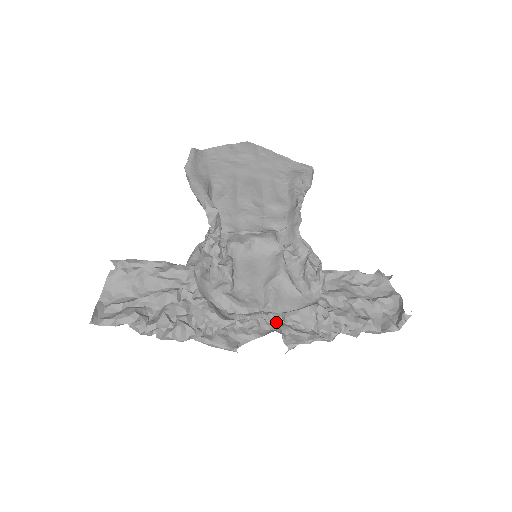
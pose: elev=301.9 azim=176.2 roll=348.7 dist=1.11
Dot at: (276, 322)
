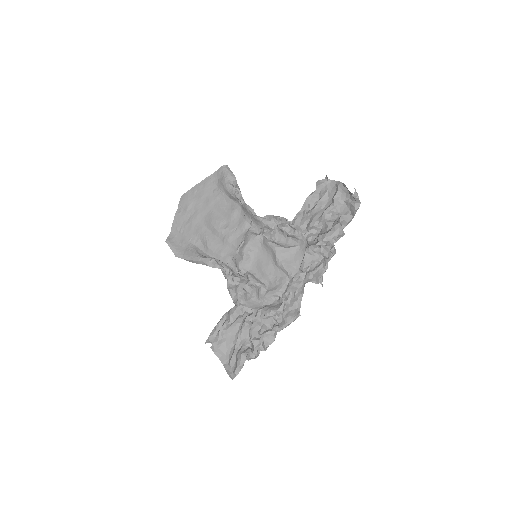
Dot at: (302, 277)
